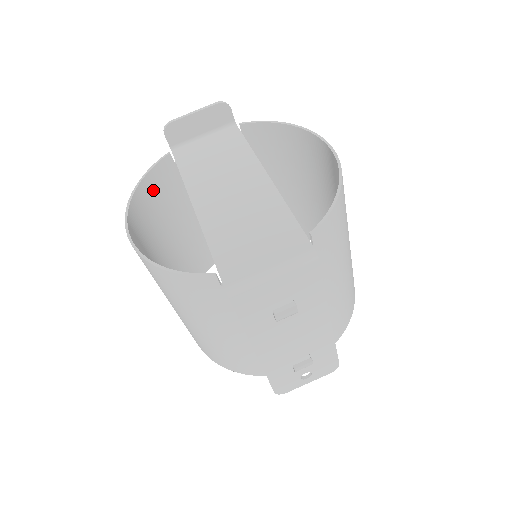
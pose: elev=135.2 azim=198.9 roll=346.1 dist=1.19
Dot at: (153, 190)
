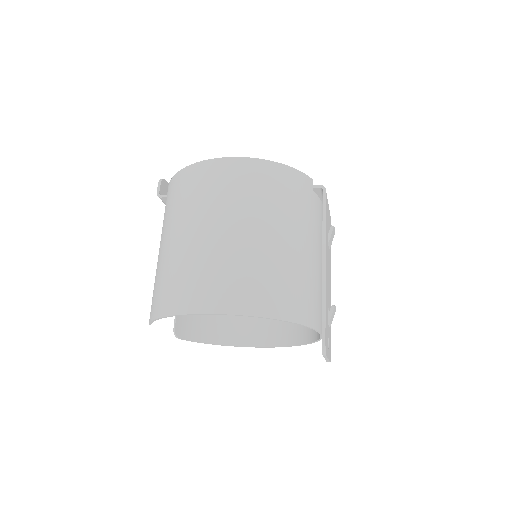
Dot at: occluded
